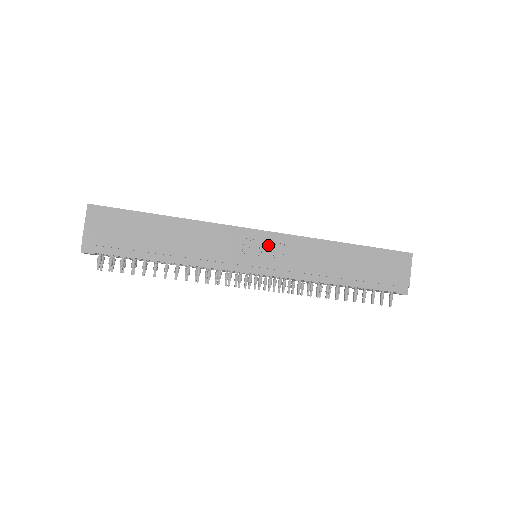
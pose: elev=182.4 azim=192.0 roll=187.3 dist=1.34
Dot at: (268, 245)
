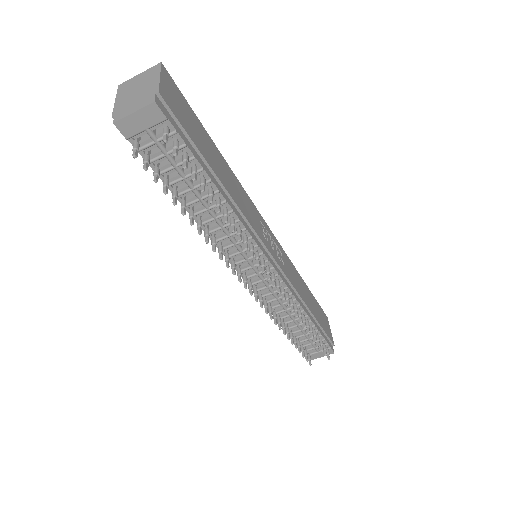
Dot at: (274, 245)
